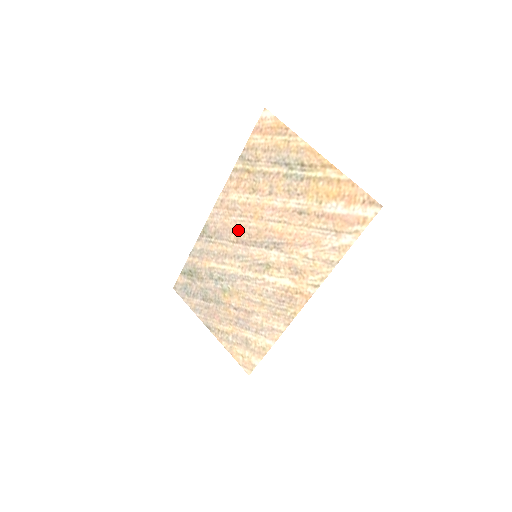
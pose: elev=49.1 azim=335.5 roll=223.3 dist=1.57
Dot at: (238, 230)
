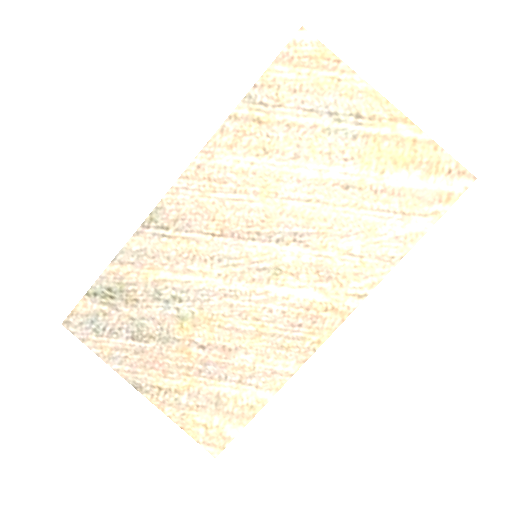
Dot at: (226, 215)
